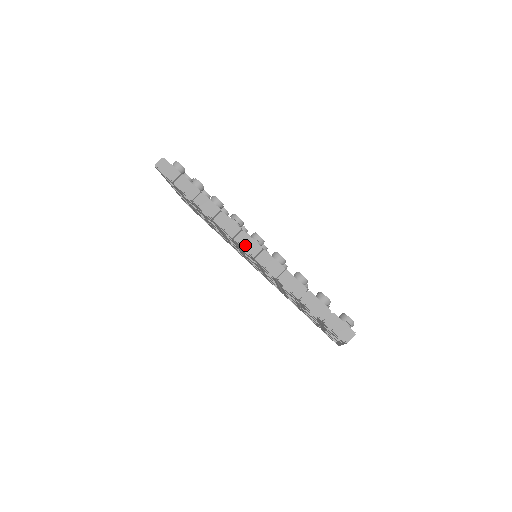
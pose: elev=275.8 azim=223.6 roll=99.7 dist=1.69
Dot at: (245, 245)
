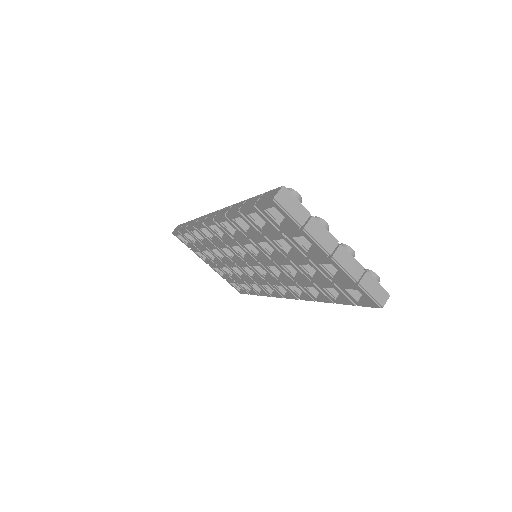
Dot at: (209, 218)
